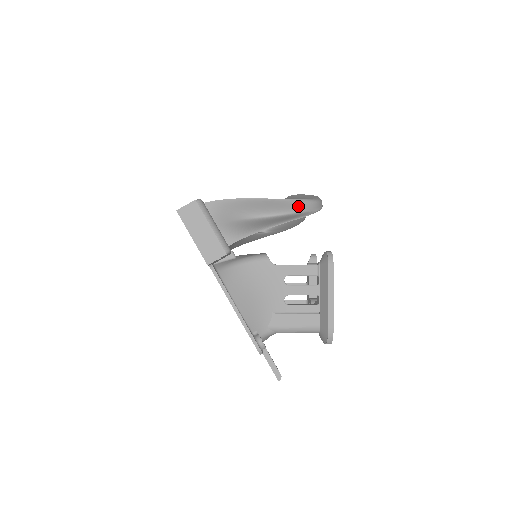
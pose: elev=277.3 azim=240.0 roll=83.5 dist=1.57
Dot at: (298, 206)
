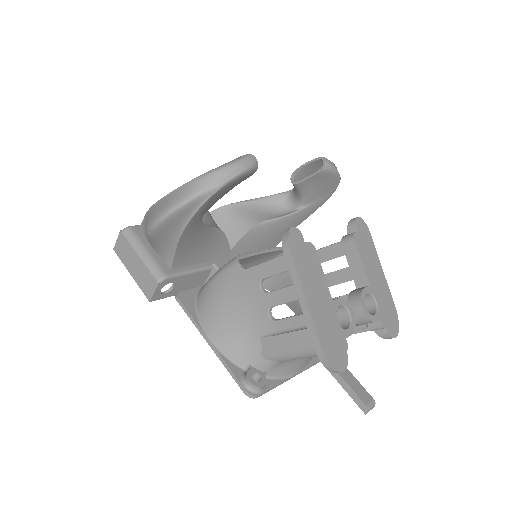
Dot at: (184, 194)
